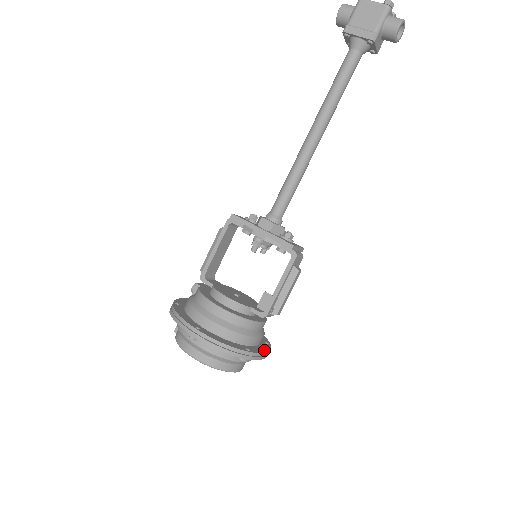
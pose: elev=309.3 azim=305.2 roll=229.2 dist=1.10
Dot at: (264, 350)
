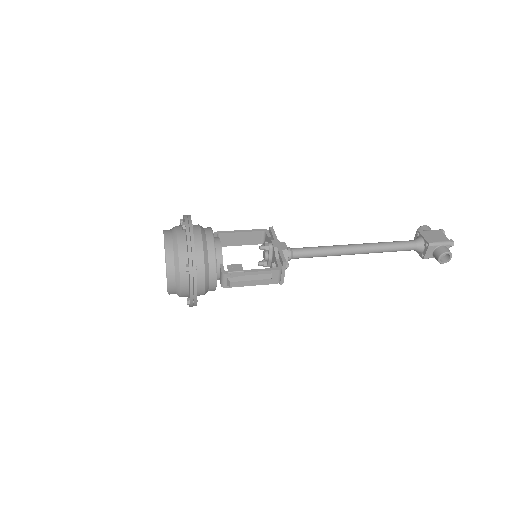
Dot at: occluded
